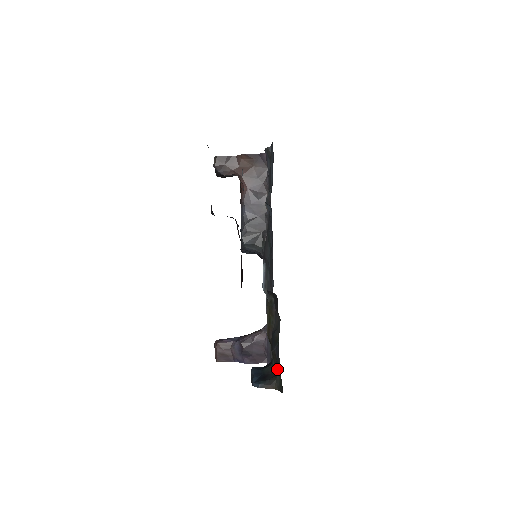
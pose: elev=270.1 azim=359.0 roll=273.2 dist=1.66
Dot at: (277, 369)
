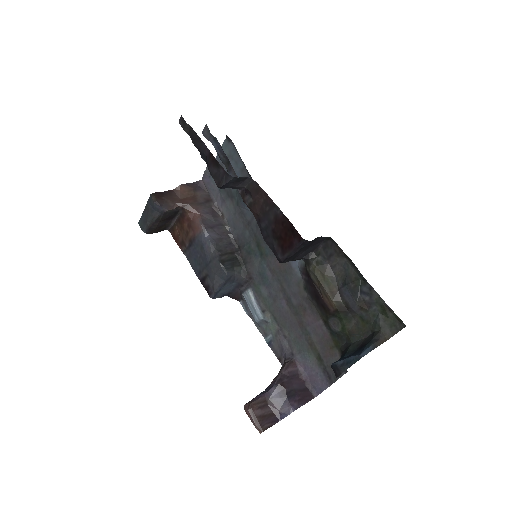
Dot at: (372, 320)
